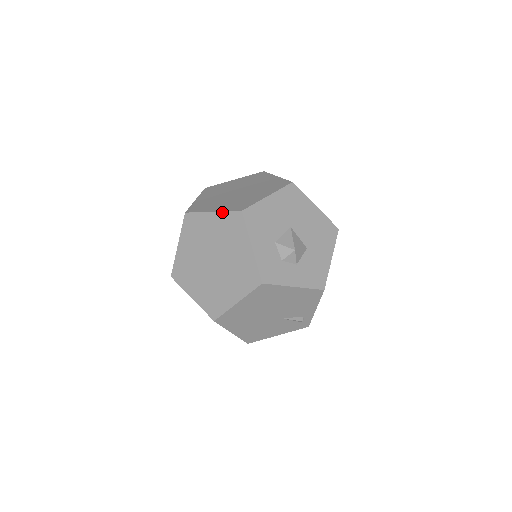
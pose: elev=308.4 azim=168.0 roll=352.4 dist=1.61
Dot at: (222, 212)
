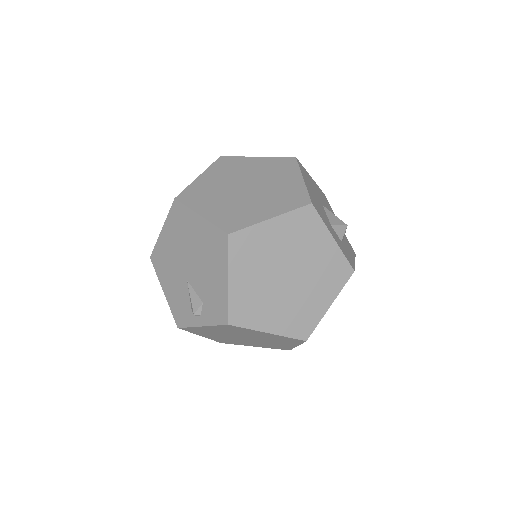
Dot at: (286, 214)
